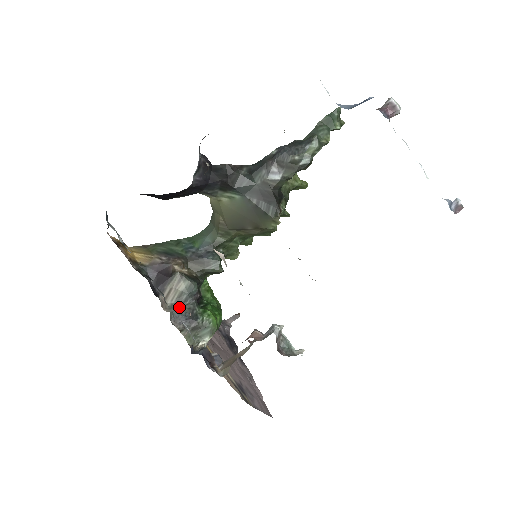
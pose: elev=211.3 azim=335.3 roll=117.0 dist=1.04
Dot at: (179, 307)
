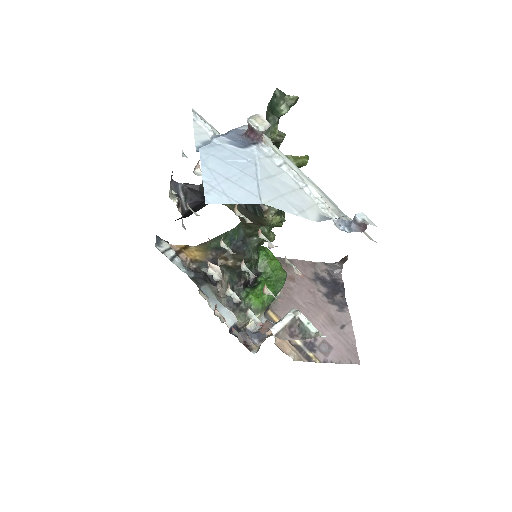
Dot at: occluded
